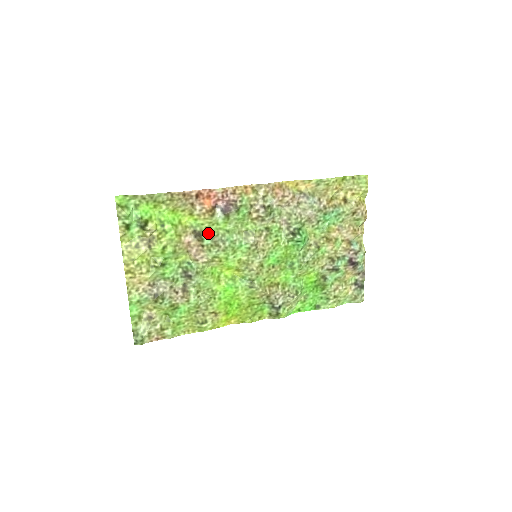
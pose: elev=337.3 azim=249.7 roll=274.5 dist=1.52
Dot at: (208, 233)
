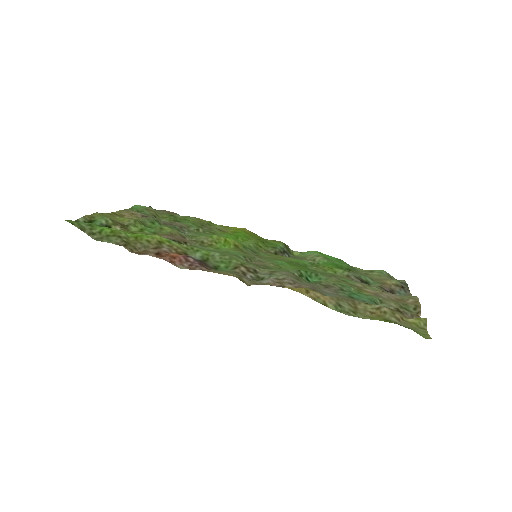
Dot at: occluded
